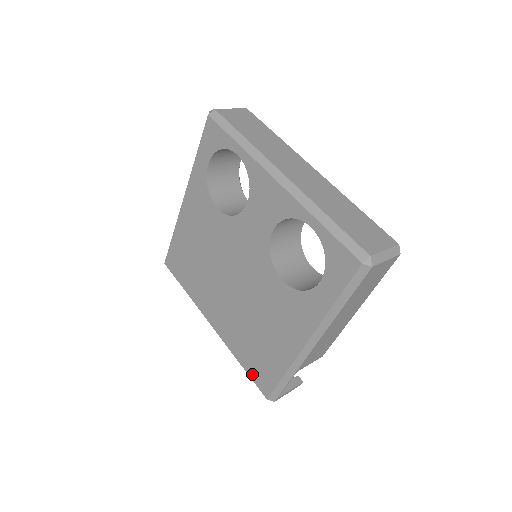
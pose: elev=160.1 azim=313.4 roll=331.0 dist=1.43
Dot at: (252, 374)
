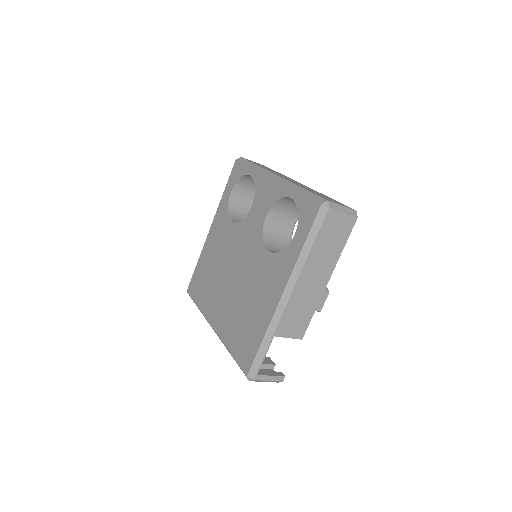
Dot at: (238, 356)
